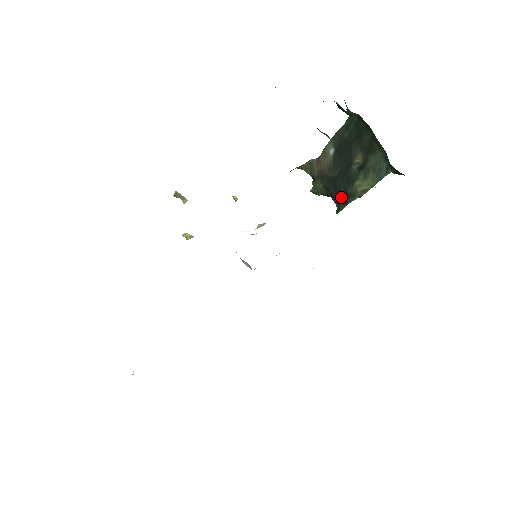
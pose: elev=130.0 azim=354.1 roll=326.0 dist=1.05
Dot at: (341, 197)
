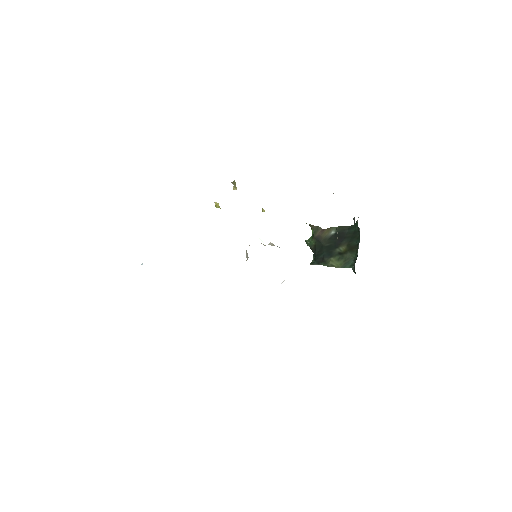
Dot at: (319, 258)
